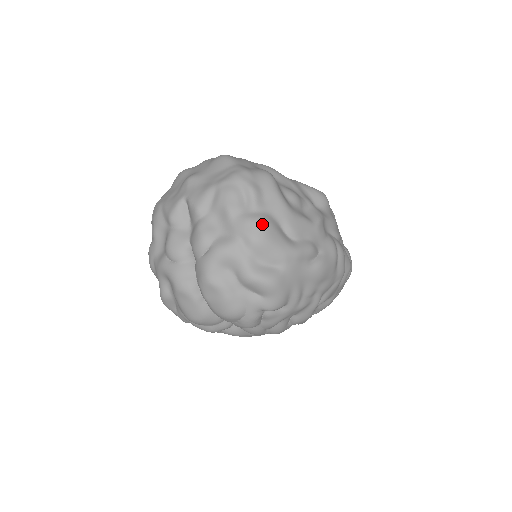
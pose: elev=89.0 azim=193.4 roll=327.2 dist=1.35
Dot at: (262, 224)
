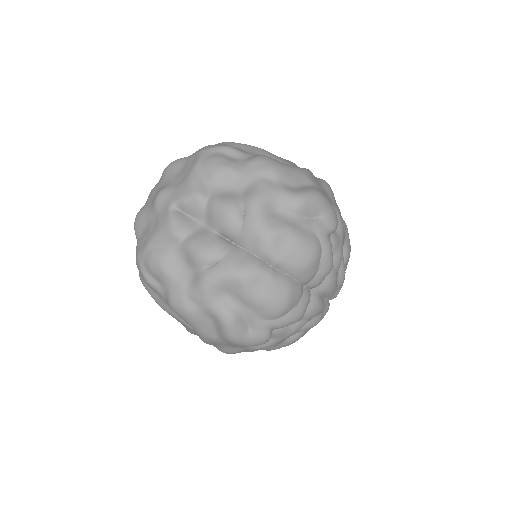
Dot at: (265, 157)
